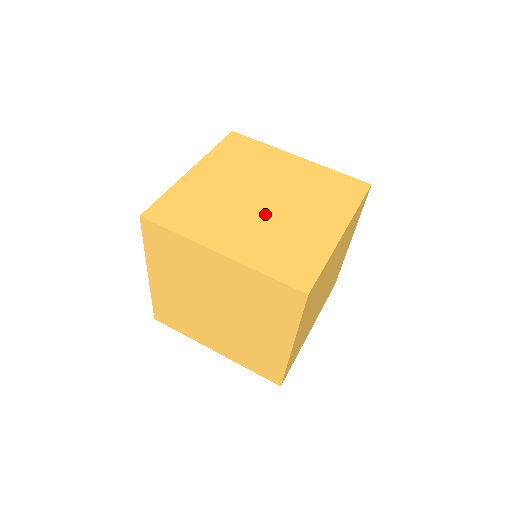
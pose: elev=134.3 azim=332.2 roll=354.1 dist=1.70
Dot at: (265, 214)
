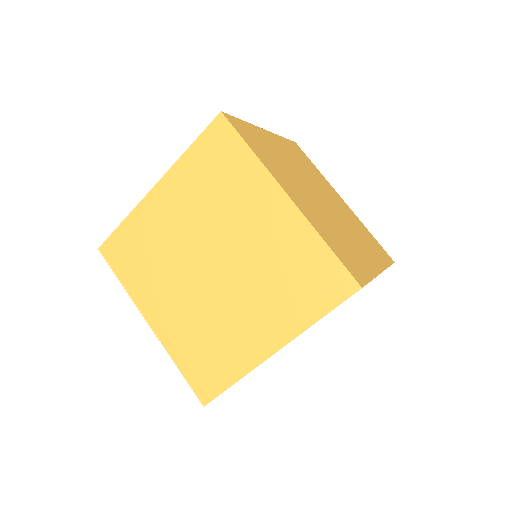
Dot at: occluded
